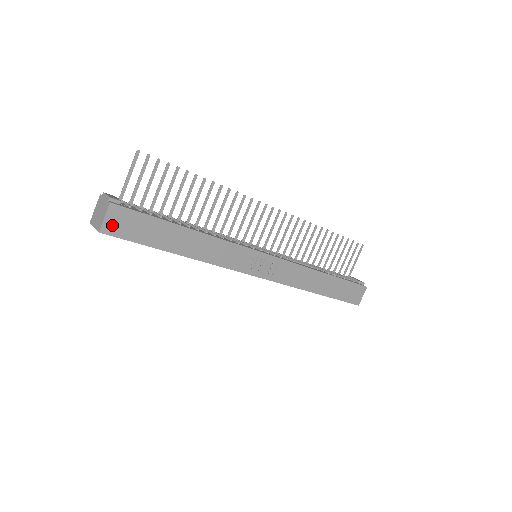
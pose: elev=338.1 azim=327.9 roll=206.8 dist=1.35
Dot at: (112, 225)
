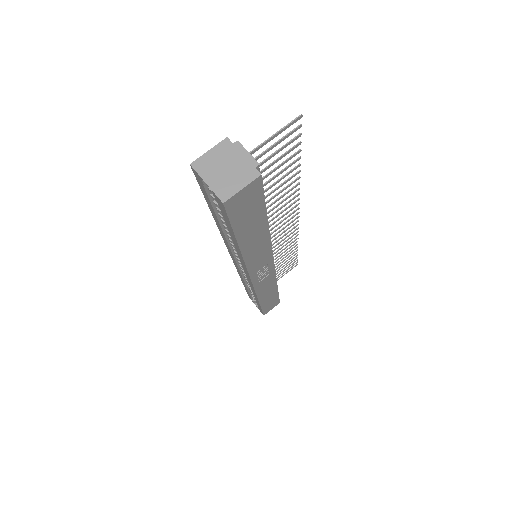
Dot at: (238, 199)
